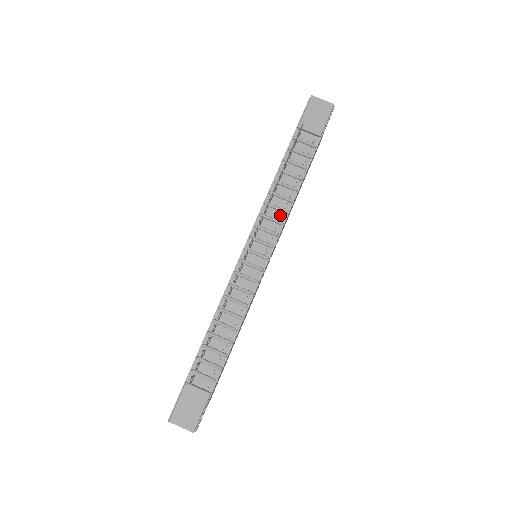
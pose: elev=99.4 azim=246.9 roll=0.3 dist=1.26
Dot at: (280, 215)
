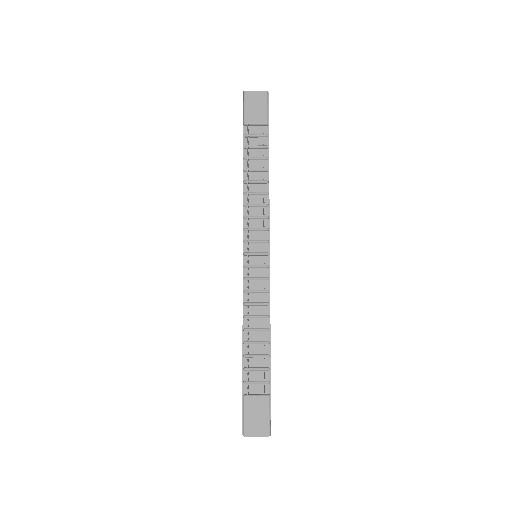
Dot at: (262, 210)
